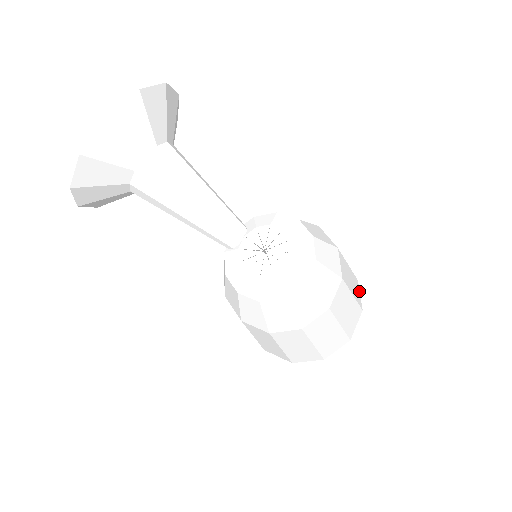
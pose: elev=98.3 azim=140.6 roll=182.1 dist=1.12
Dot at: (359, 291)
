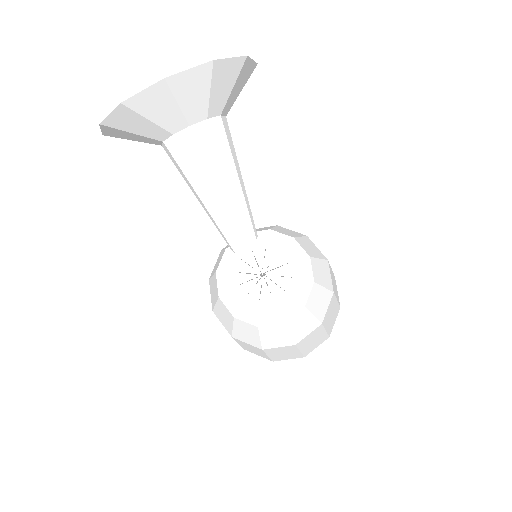
Dot at: occluded
